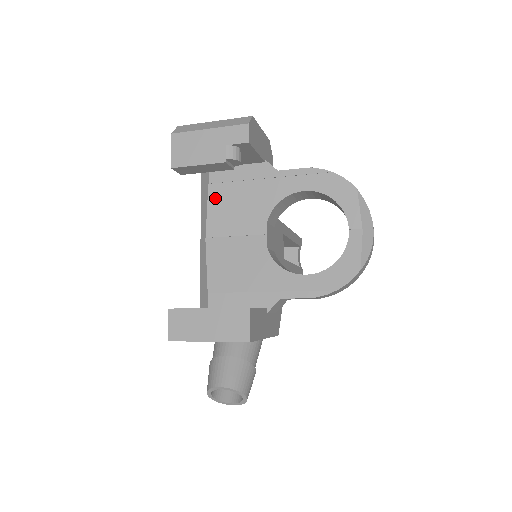
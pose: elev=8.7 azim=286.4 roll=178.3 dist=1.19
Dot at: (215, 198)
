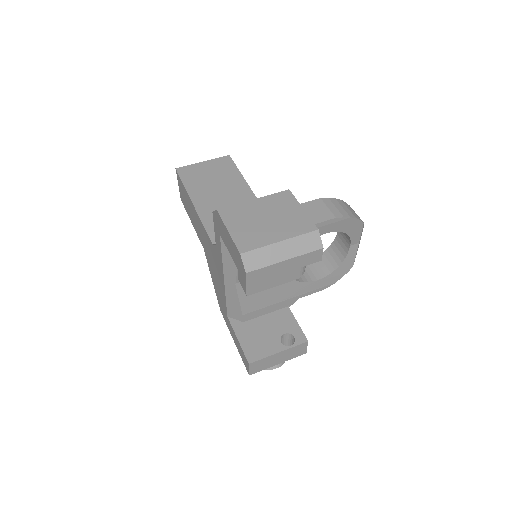
Dot at: occluded
